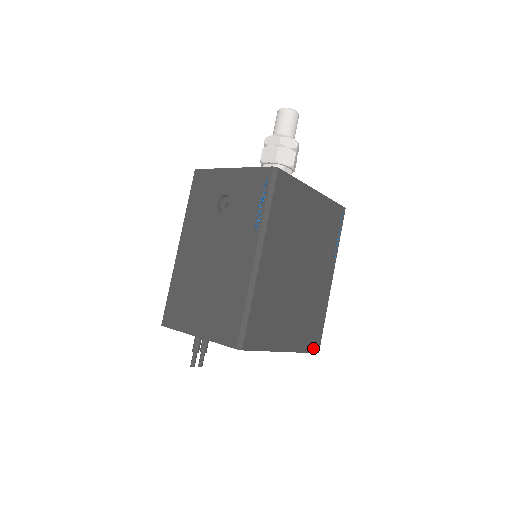
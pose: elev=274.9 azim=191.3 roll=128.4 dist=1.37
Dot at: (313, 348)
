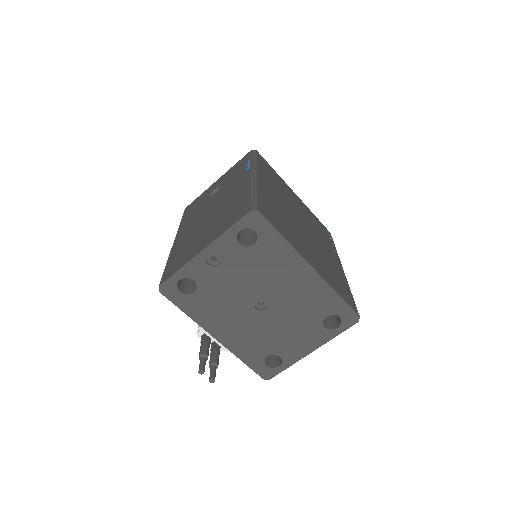
Dot at: (349, 304)
